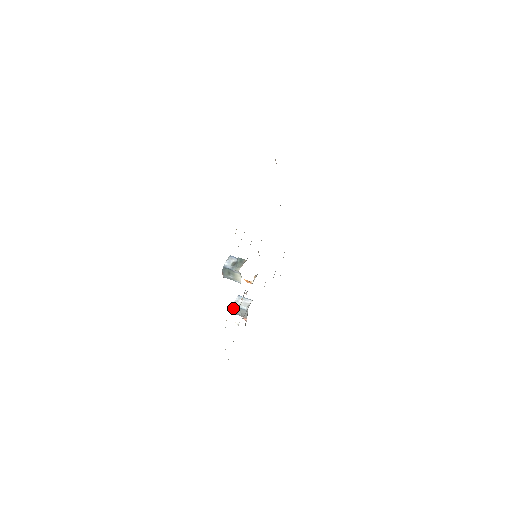
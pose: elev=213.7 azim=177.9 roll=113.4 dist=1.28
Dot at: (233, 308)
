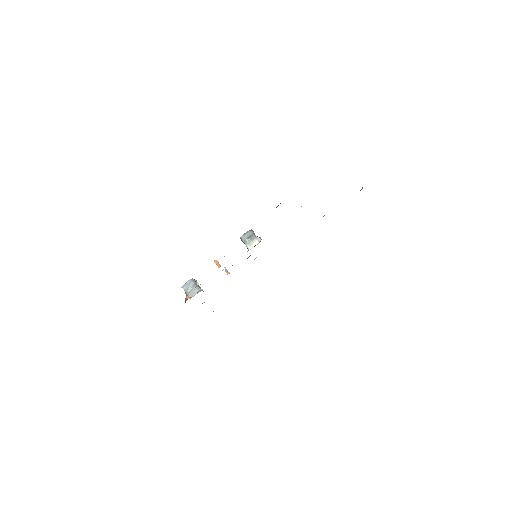
Dot at: (190, 281)
